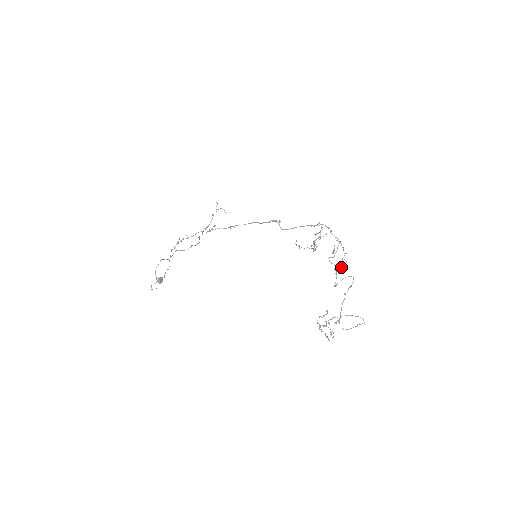
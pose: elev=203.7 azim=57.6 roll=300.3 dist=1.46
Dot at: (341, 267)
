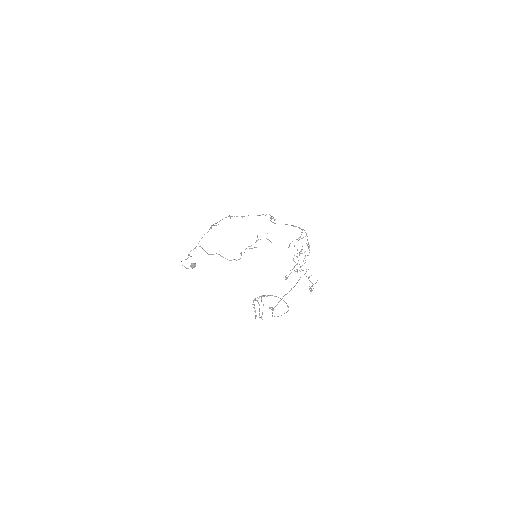
Dot at: occluded
